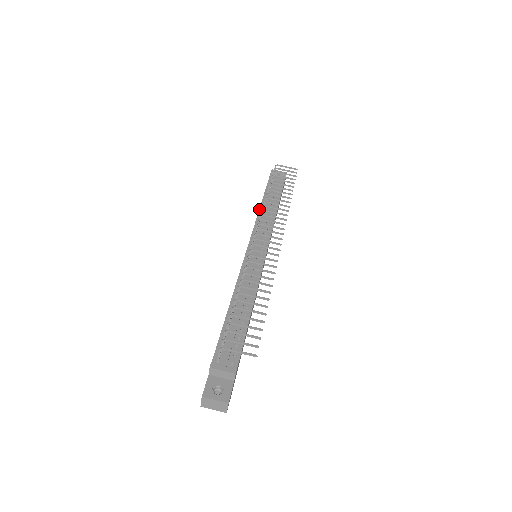
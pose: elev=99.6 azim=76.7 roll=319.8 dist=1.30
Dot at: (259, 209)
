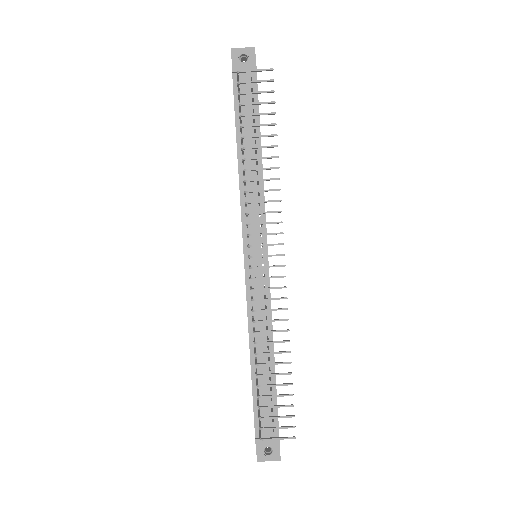
Dot at: occluded
